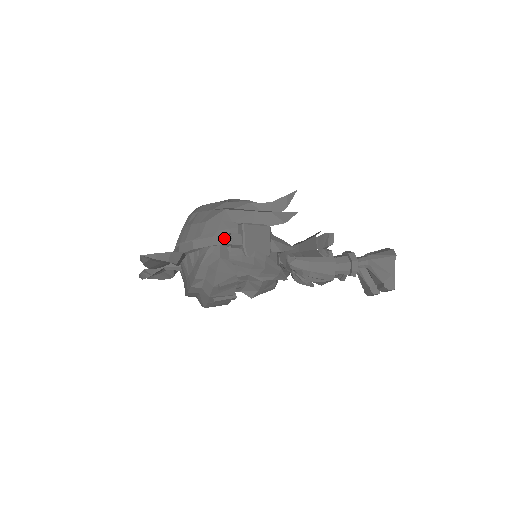
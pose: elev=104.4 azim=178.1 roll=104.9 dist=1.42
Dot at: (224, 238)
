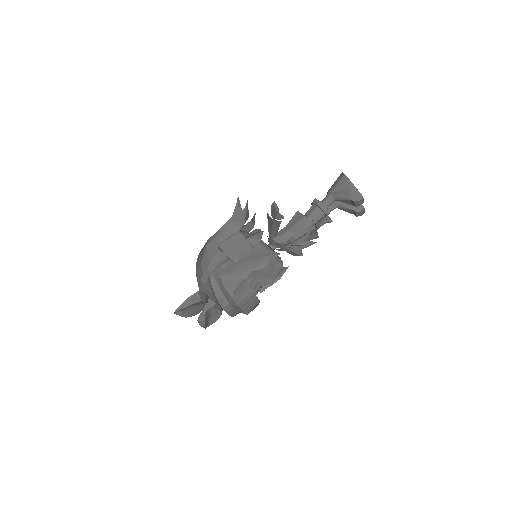
Dot at: (214, 263)
